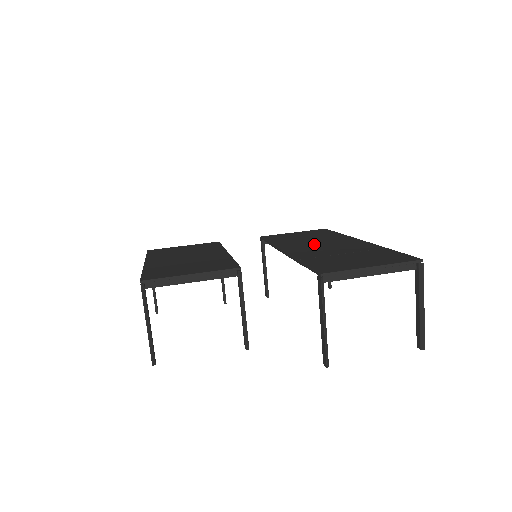
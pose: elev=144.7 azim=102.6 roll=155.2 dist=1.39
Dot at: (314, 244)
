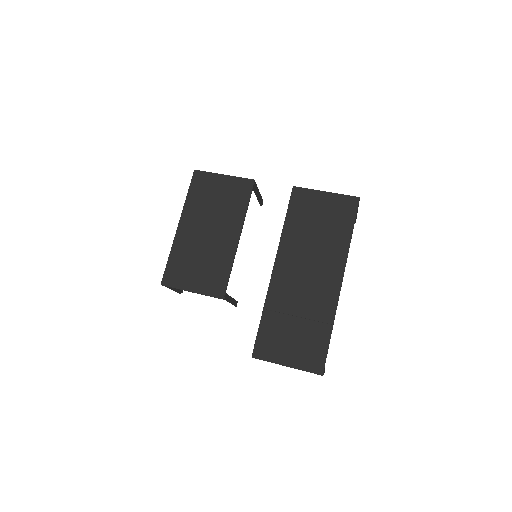
Dot at: (304, 265)
